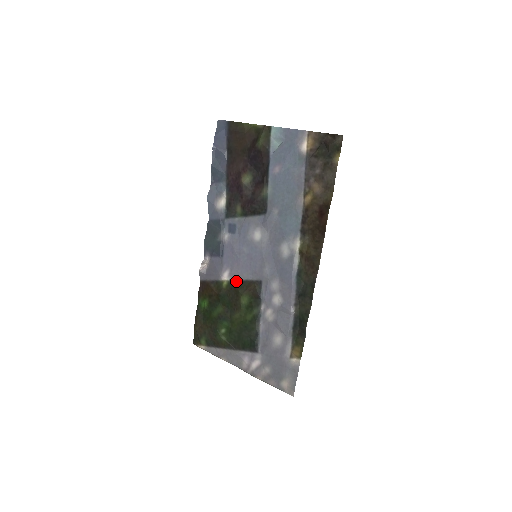
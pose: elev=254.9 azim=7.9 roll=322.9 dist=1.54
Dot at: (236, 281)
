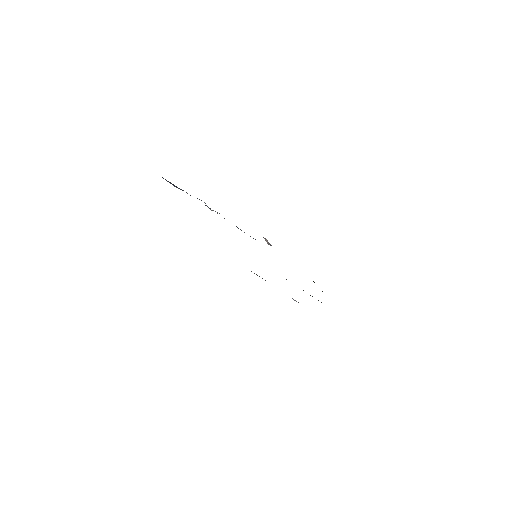
Dot at: occluded
